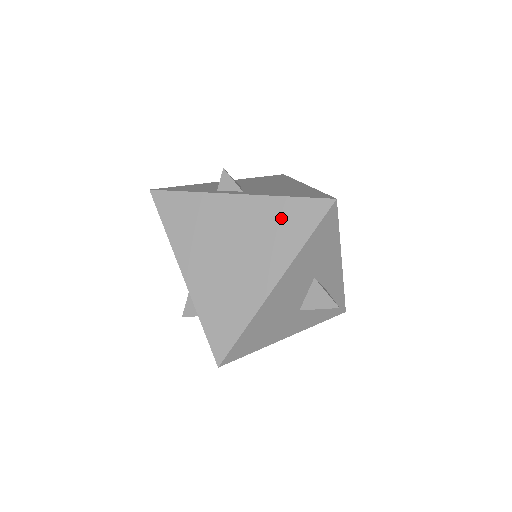
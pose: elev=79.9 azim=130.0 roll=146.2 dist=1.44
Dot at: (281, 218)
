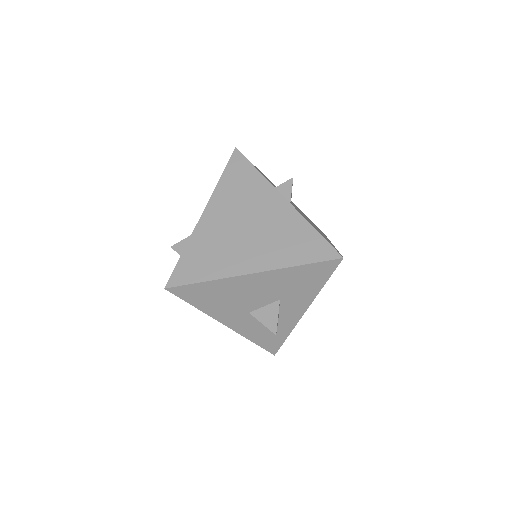
Dot at: (298, 237)
